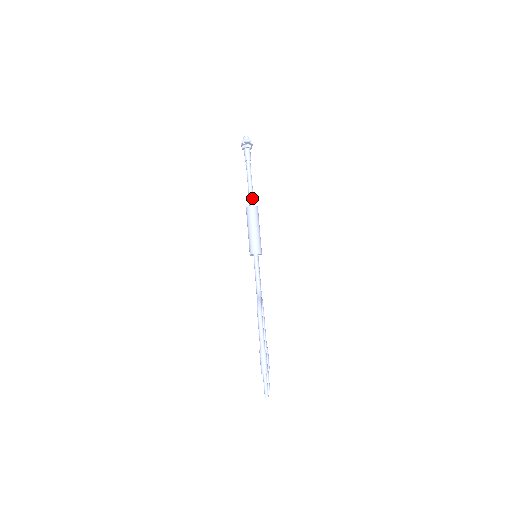
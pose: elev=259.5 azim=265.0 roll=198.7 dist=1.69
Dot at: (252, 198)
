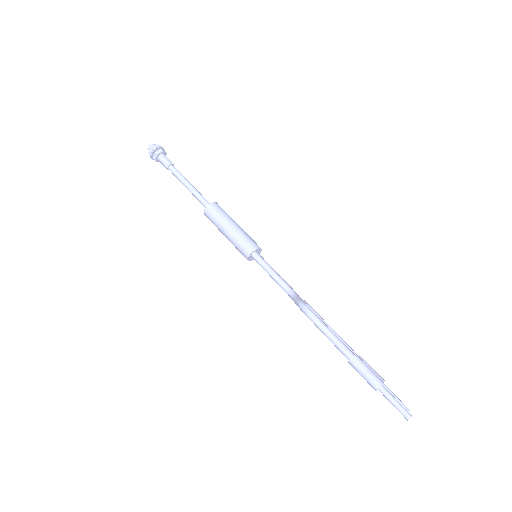
Dot at: (203, 199)
